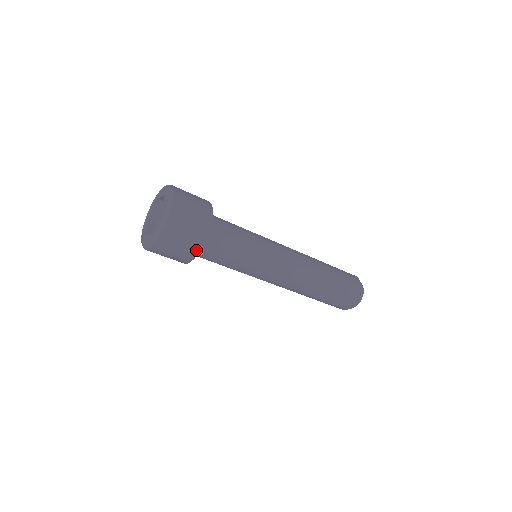
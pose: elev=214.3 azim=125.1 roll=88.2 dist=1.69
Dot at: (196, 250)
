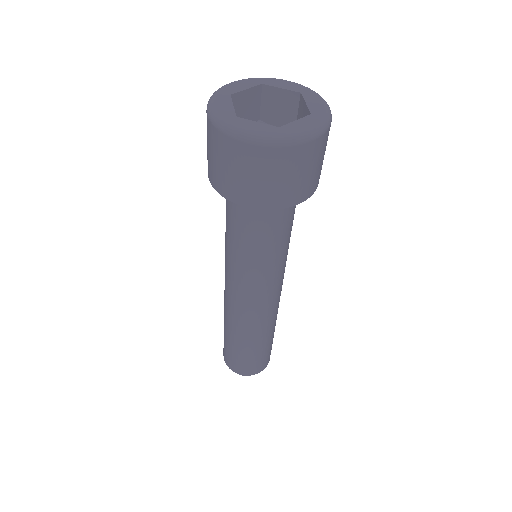
Dot at: (235, 197)
